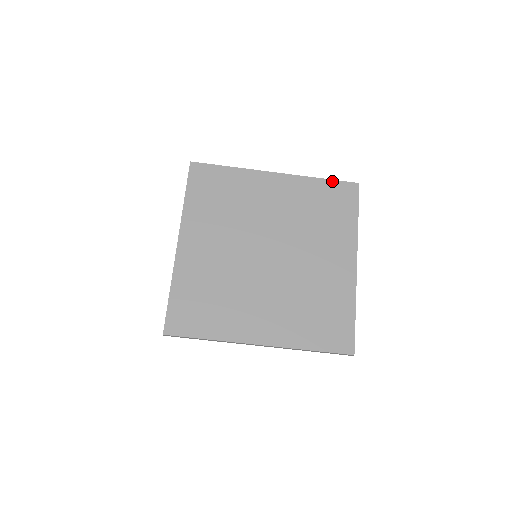
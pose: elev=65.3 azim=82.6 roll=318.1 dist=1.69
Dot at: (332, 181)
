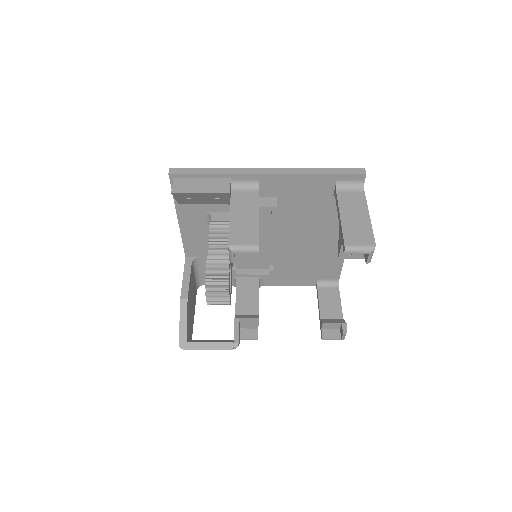
Dot at: occluded
